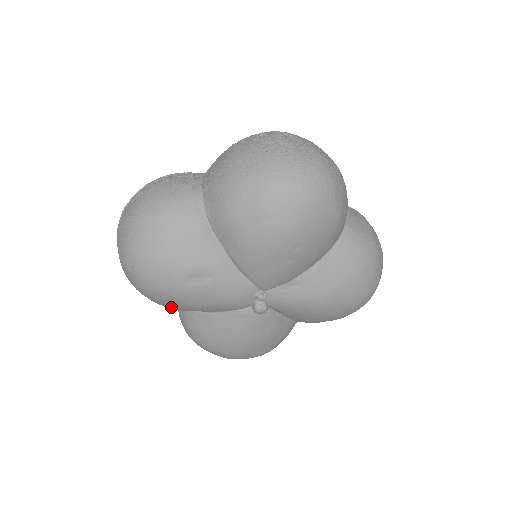
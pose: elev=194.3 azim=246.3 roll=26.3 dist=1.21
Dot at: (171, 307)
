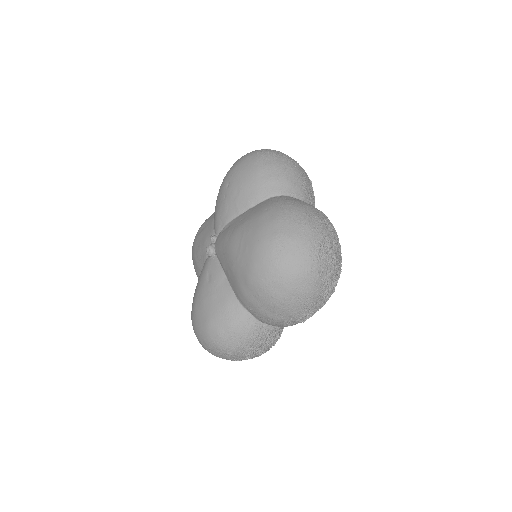
Dot at: (195, 270)
